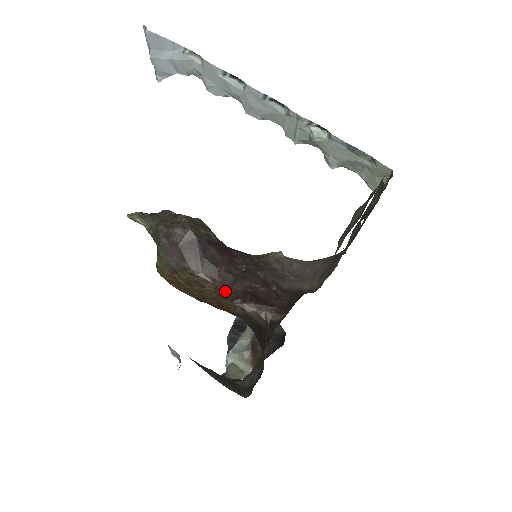
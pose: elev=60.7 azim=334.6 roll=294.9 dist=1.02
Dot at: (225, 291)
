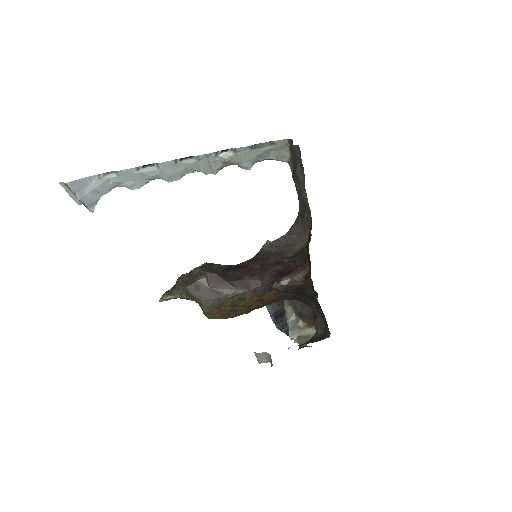
Dot at: (261, 288)
